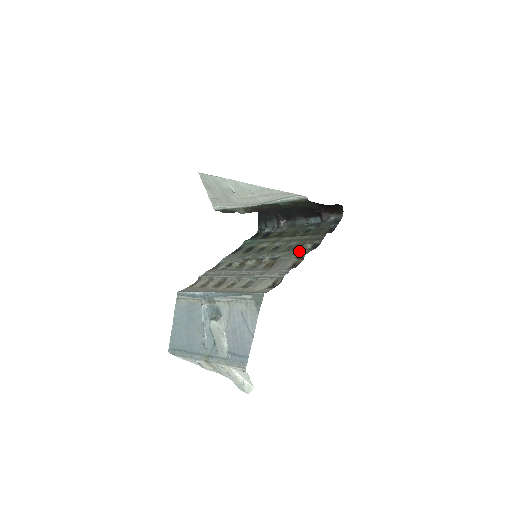
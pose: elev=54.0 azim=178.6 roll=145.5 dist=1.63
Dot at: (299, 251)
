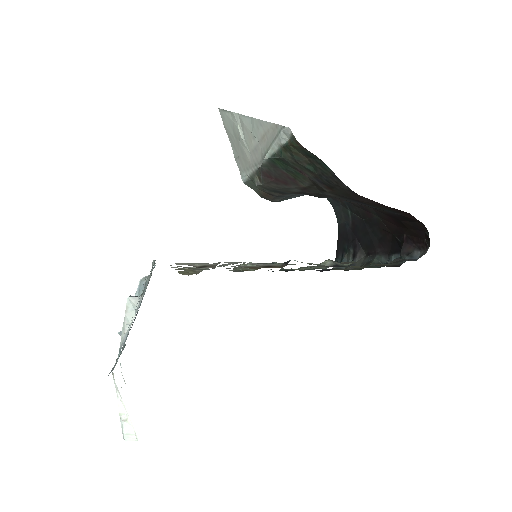
Dot at: occluded
